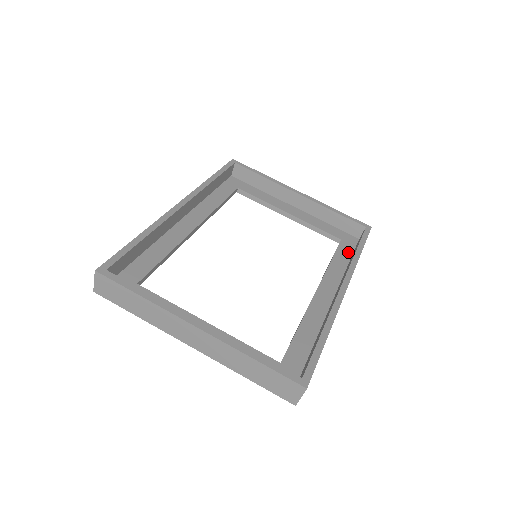
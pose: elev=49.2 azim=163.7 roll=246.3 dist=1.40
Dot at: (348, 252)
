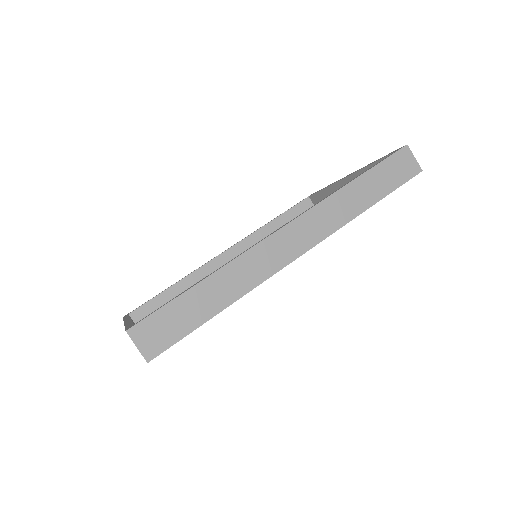
Dot at: occluded
